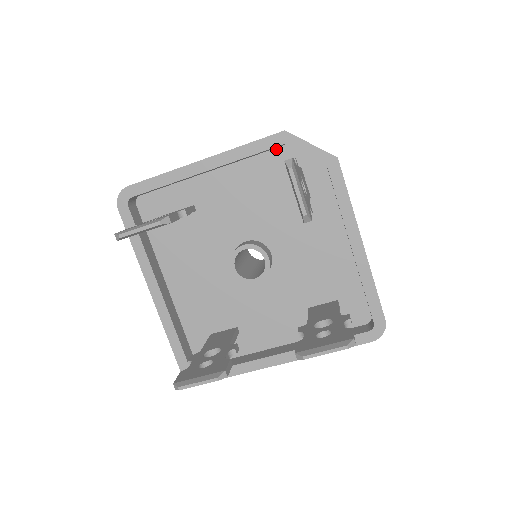
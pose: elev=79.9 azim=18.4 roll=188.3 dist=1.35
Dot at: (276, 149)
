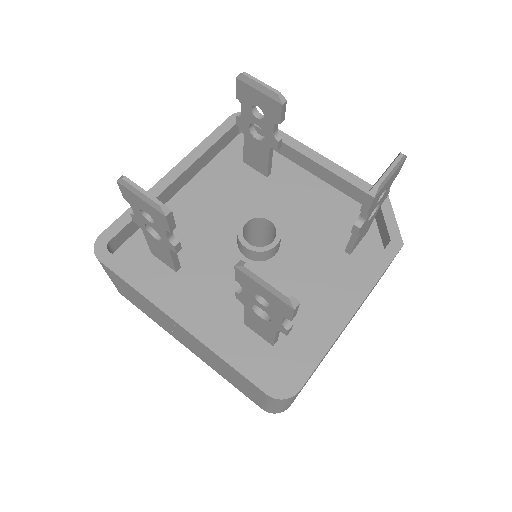
Dot at: occluded
